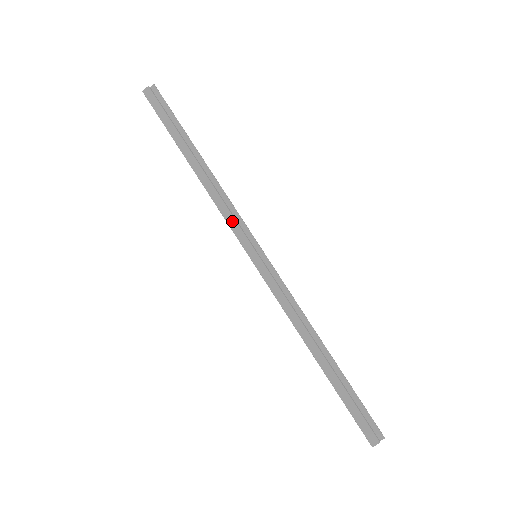
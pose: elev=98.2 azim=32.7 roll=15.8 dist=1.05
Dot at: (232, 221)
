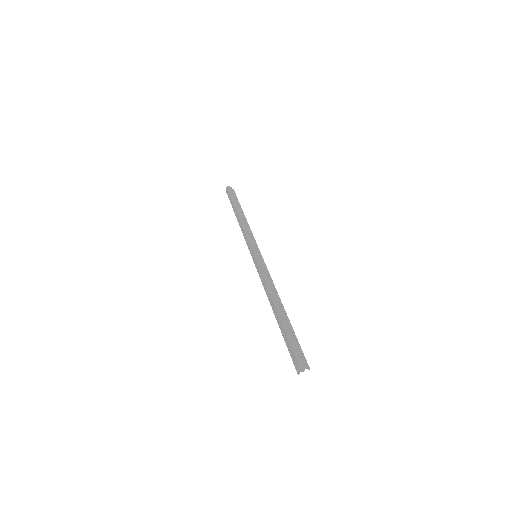
Dot at: (251, 237)
